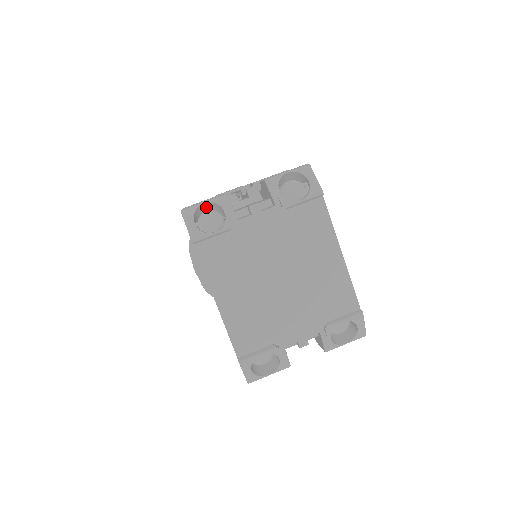
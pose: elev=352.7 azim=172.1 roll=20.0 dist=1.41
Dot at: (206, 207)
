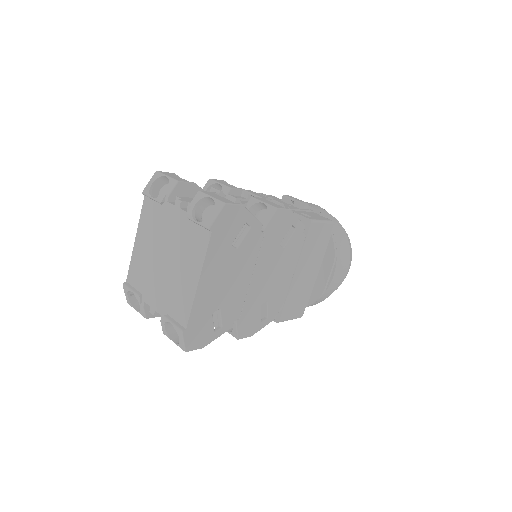
Dot at: occluded
